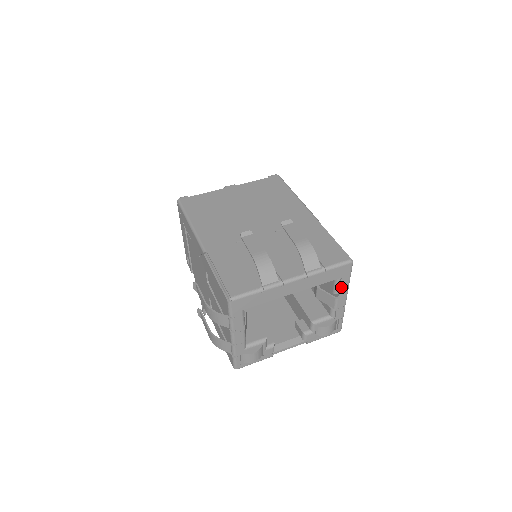
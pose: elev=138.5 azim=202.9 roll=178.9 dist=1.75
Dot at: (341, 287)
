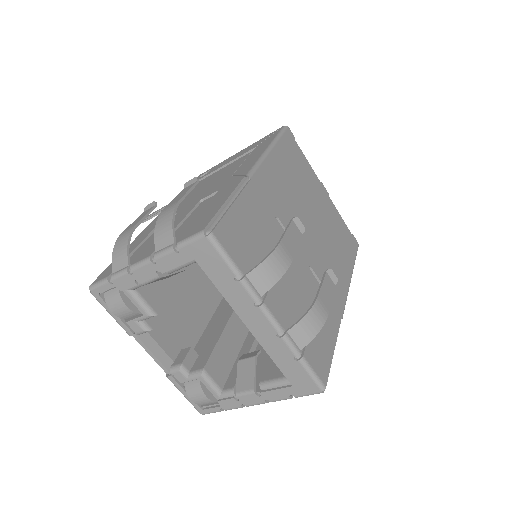
Dot at: (276, 391)
